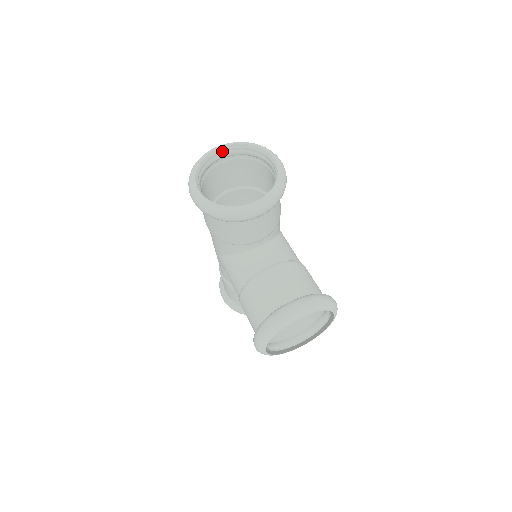
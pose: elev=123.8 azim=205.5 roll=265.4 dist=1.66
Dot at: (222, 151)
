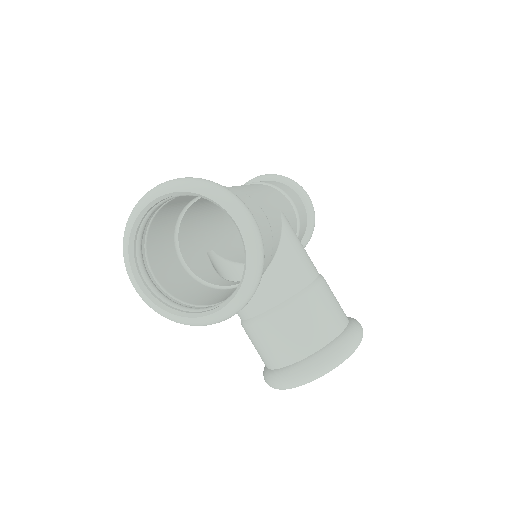
Dot at: (158, 202)
